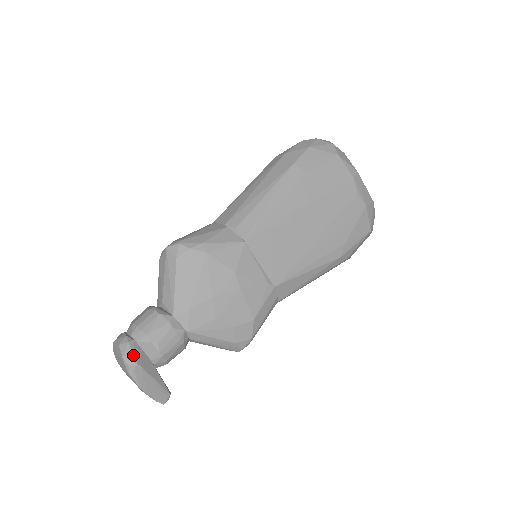
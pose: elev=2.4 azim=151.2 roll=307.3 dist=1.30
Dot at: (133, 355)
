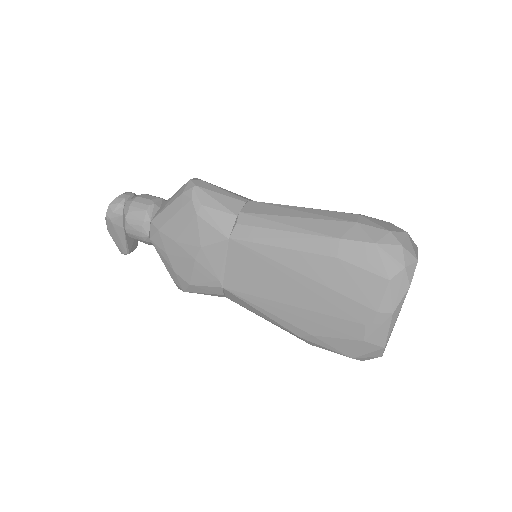
Dot at: (112, 212)
